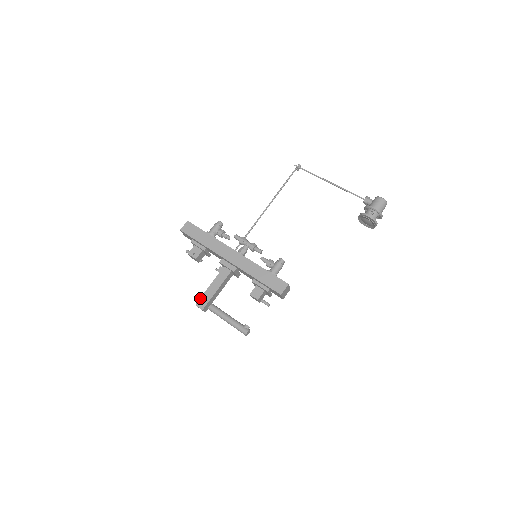
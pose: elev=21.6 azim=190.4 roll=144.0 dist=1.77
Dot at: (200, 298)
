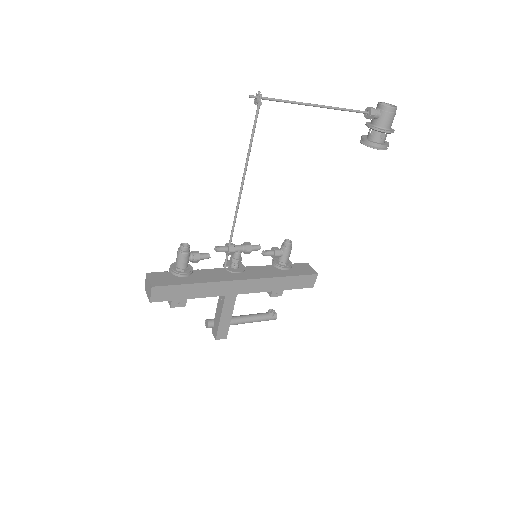
Dot at: (217, 332)
